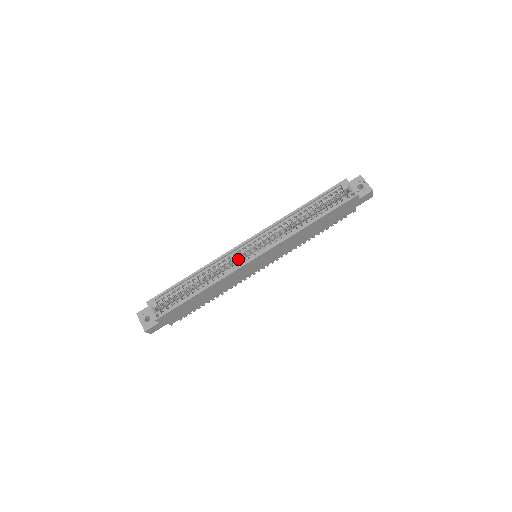
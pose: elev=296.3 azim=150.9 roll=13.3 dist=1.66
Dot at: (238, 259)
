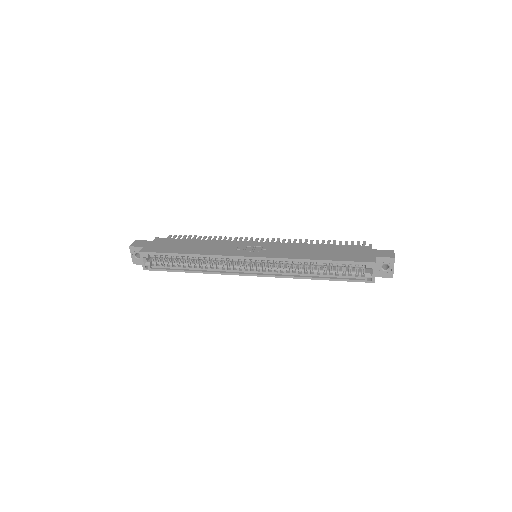
Dot at: (236, 261)
